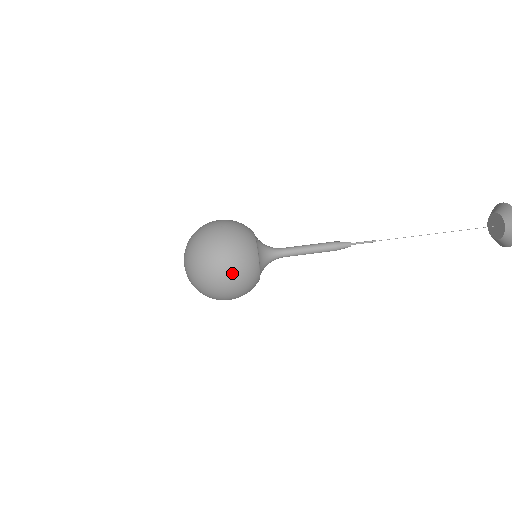
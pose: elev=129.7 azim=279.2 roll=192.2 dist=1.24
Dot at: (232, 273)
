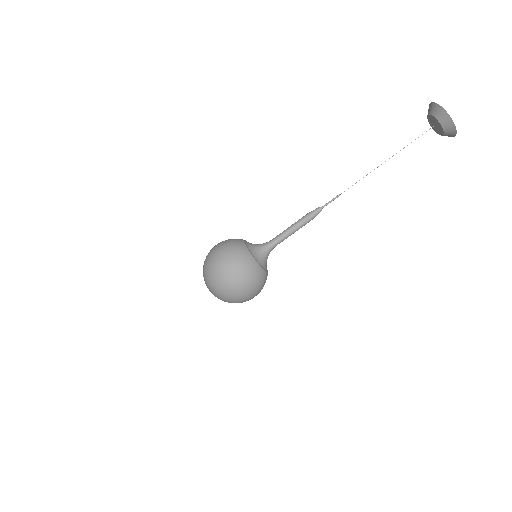
Dot at: occluded
